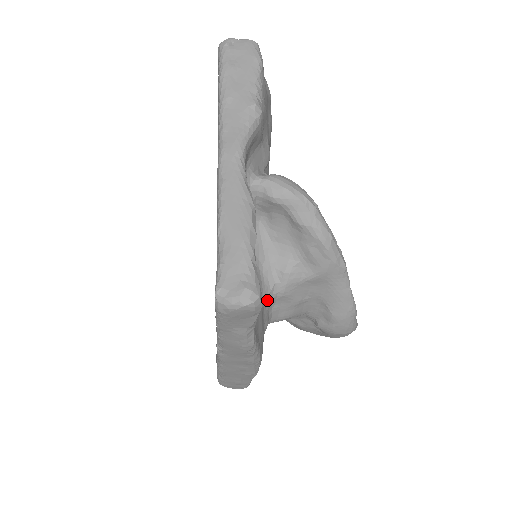
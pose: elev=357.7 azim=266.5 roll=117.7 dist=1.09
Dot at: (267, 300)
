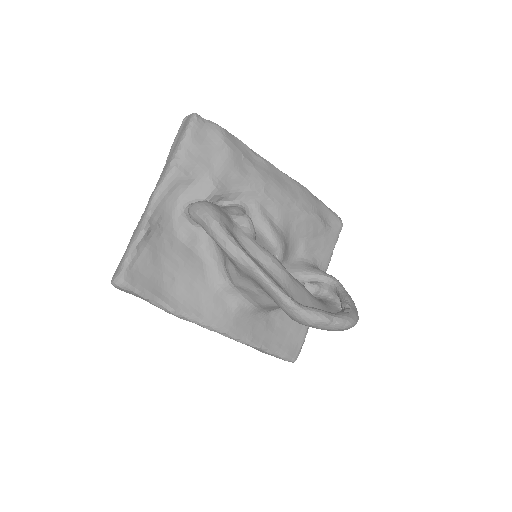
Dot at: (225, 288)
